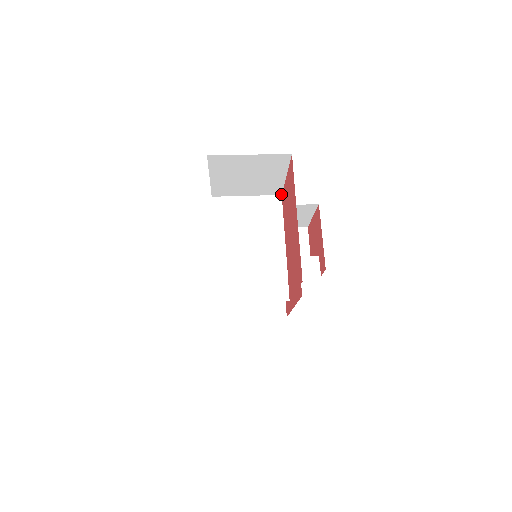
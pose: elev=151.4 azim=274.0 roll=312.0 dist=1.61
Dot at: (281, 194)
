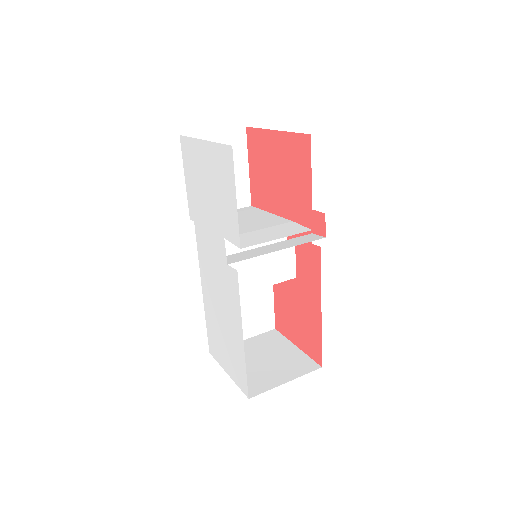
Dot at: (250, 205)
